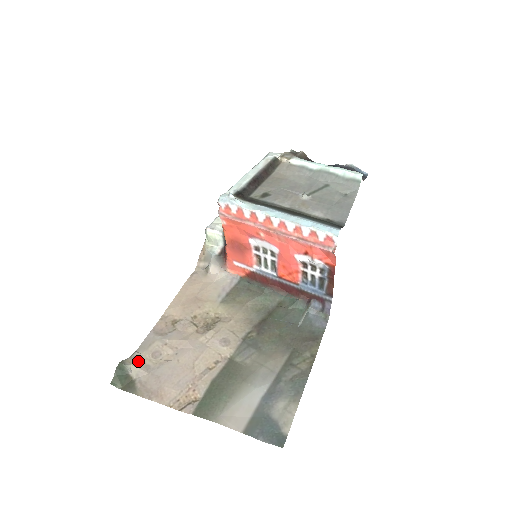
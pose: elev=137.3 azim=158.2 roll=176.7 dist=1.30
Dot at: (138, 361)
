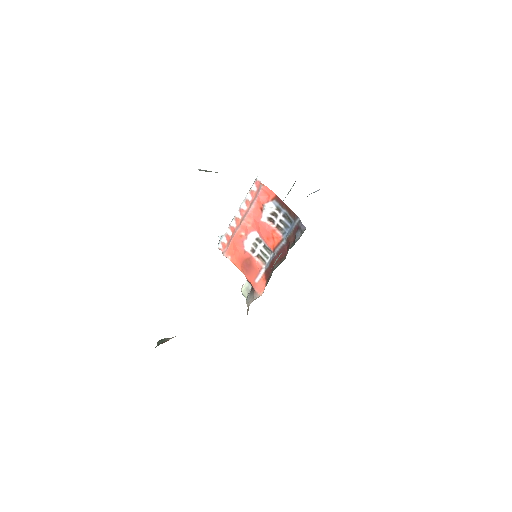
Dot at: occluded
